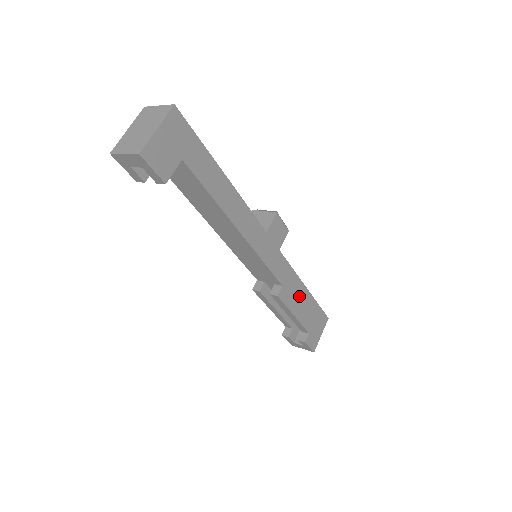
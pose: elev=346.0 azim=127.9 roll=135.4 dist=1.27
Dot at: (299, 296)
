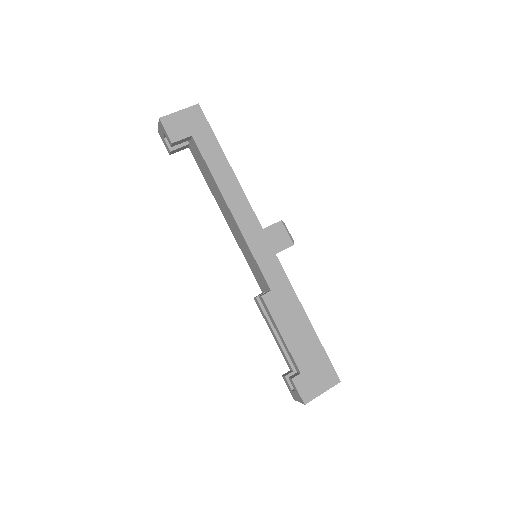
Dot at: (294, 319)
